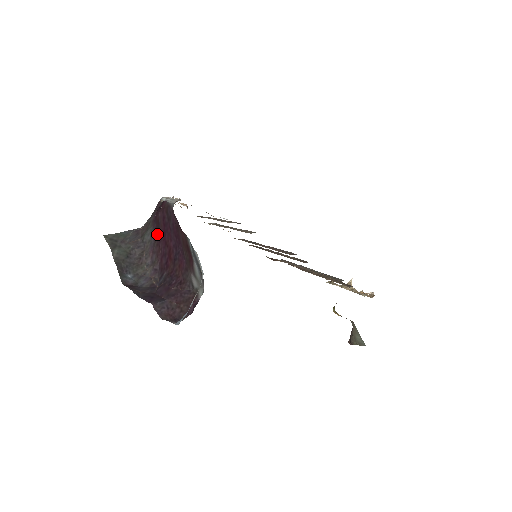
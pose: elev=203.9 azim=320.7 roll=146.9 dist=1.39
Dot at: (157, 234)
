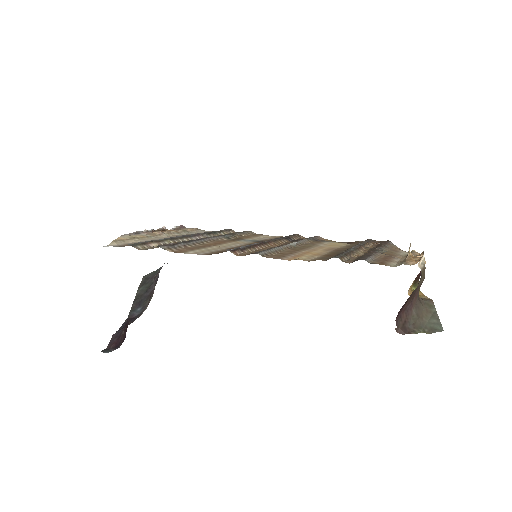
Dot at: occluded
